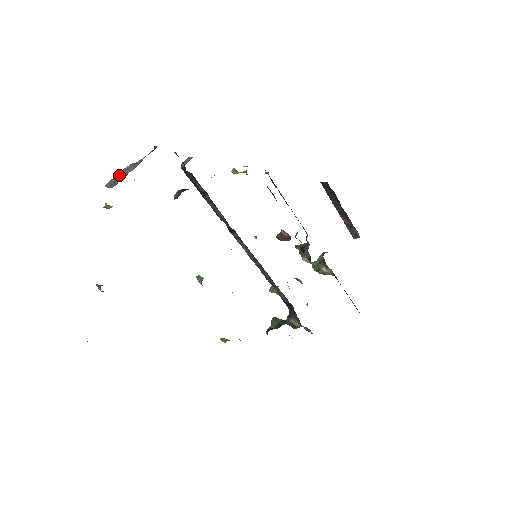
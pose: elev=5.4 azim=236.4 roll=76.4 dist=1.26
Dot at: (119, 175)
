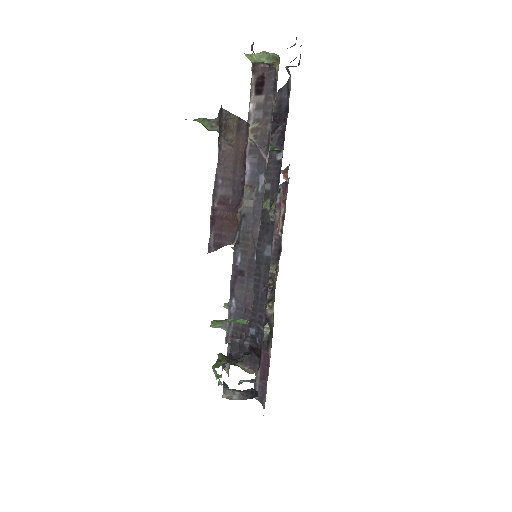
Dot at: occluded
